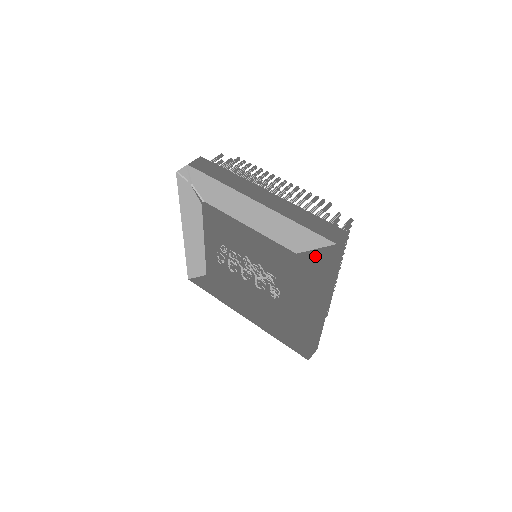
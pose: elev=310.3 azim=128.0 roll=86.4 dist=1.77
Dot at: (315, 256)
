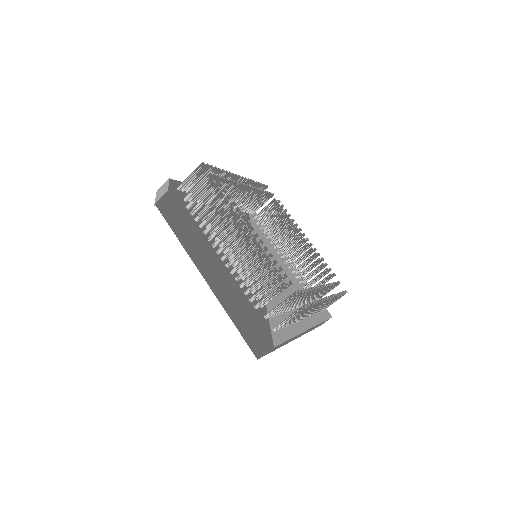
Dot at: occluded
